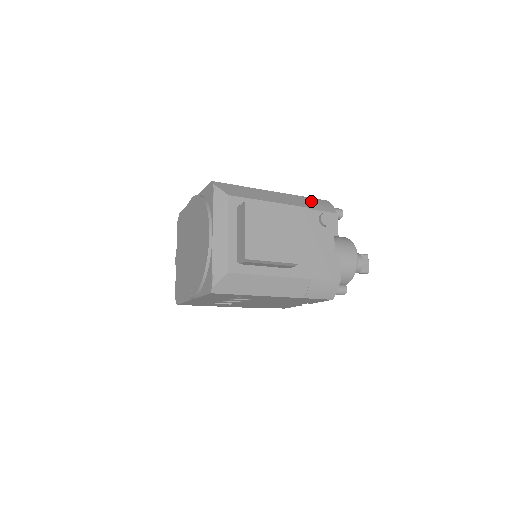
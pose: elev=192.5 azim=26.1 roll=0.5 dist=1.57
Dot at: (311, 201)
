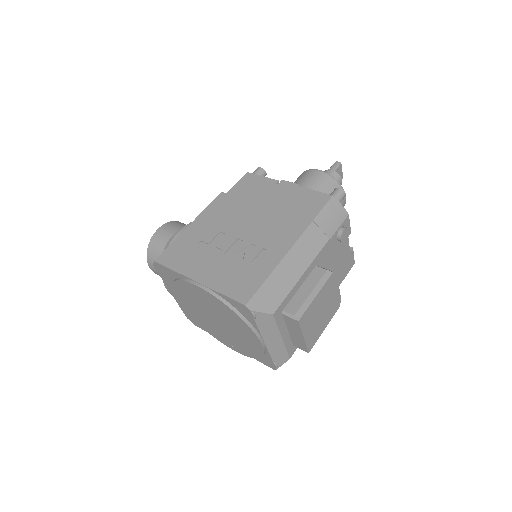
Dot at: (325, 222)
